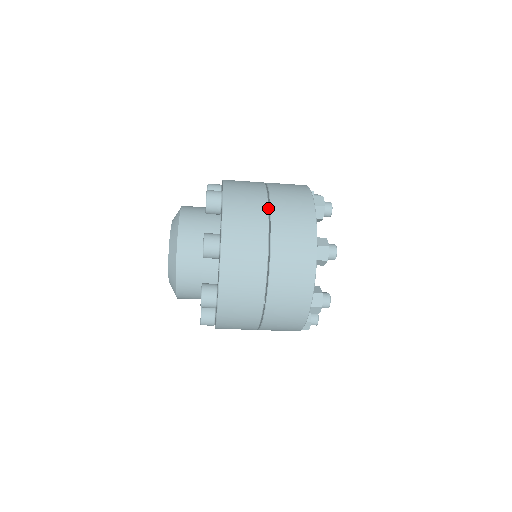
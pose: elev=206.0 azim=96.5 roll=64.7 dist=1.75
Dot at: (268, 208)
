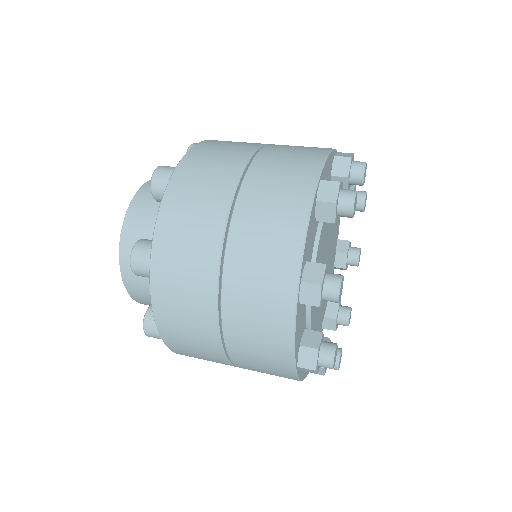
Dot at: (230, 206)
